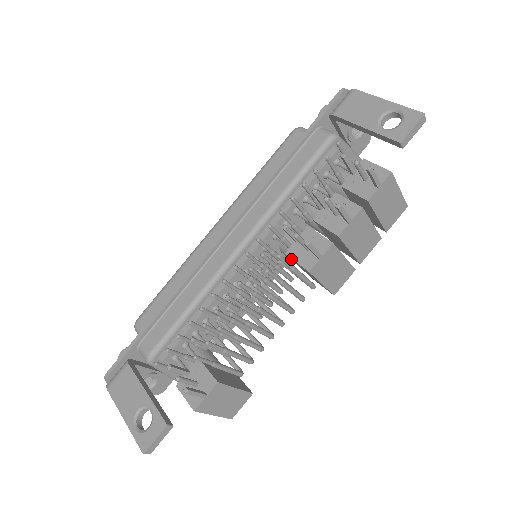
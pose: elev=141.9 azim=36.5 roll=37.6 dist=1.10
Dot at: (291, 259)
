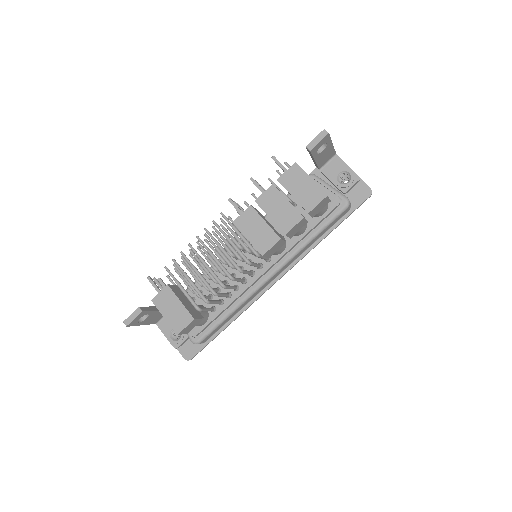
Dot at: occluded
